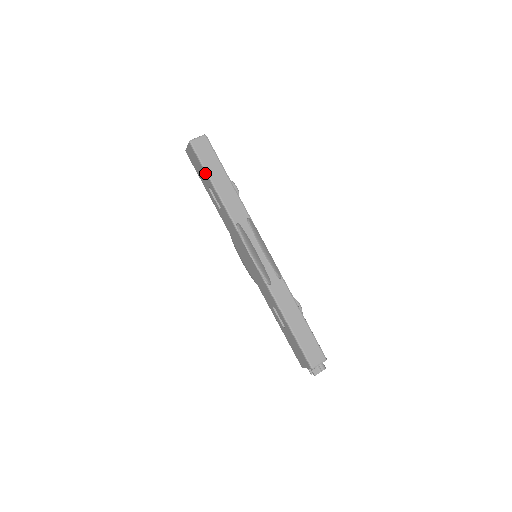
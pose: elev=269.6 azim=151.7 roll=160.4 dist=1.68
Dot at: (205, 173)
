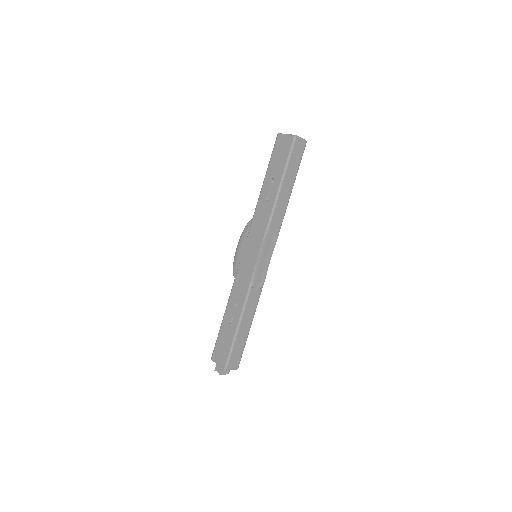
Dot at: (284, 168)
